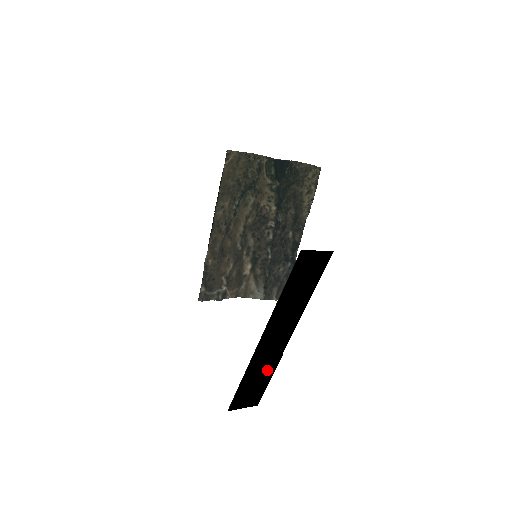
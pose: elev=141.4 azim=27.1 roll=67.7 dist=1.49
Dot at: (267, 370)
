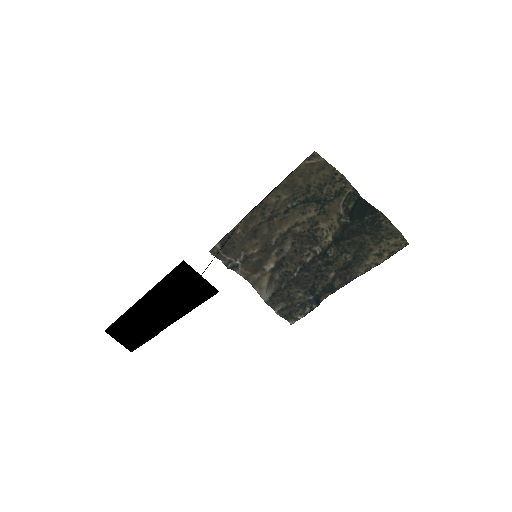
Dot at: (142, 333)
